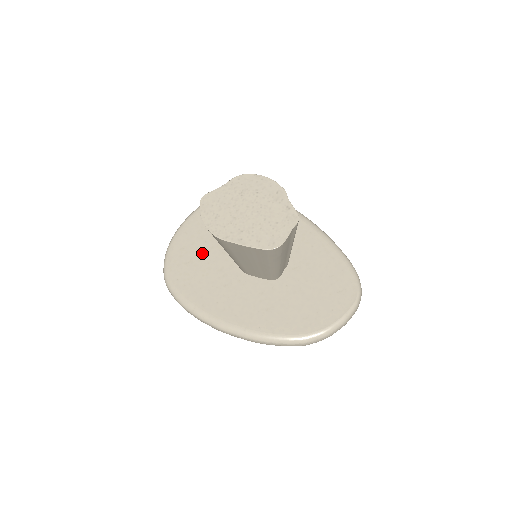
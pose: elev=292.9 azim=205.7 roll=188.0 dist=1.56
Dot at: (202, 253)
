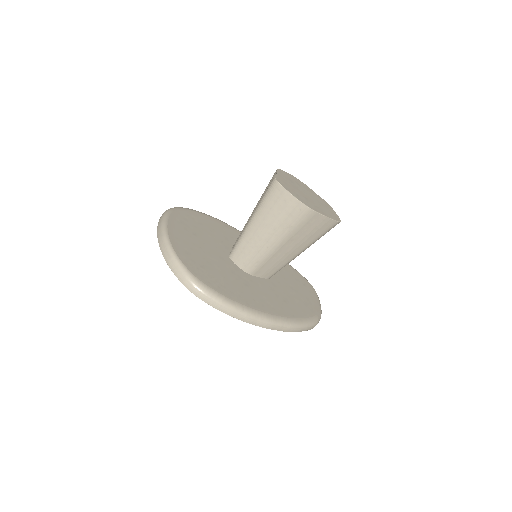
Dot at: (206, 257)
